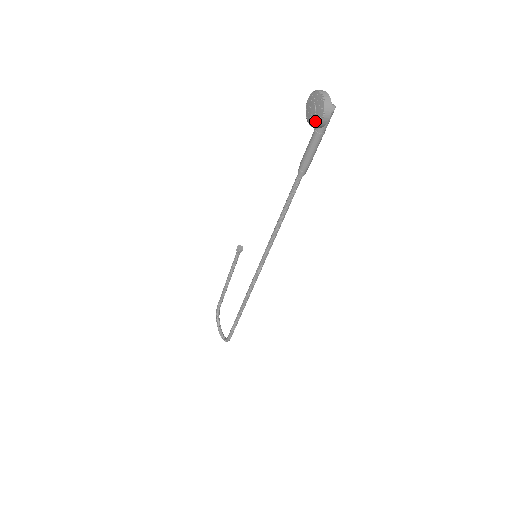
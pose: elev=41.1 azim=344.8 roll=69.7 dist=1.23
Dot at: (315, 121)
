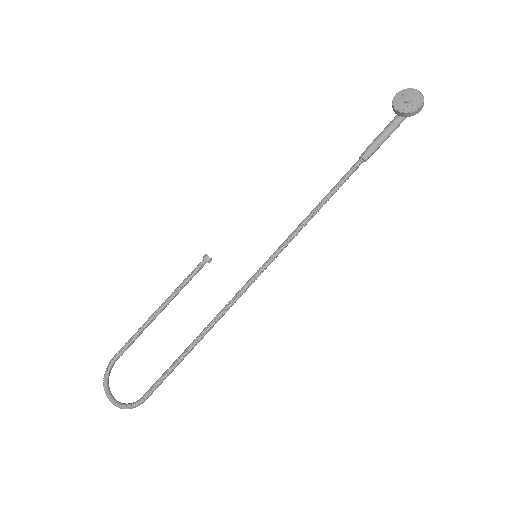
Dot at: (410, 108)
